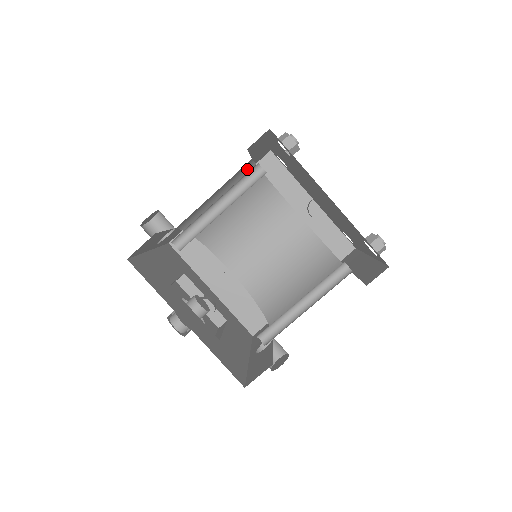
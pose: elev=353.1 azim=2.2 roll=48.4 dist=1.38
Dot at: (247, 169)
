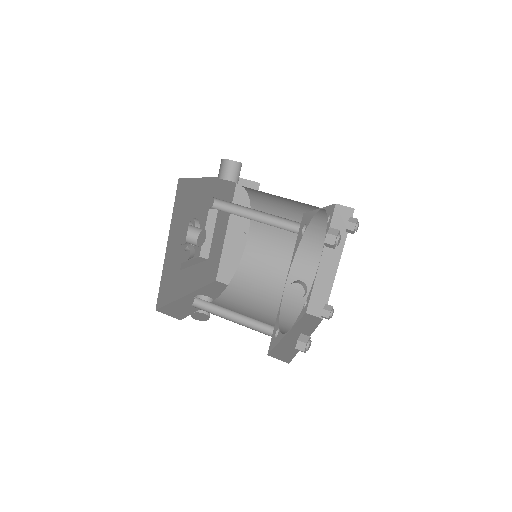
Dot at: (317, 207)
